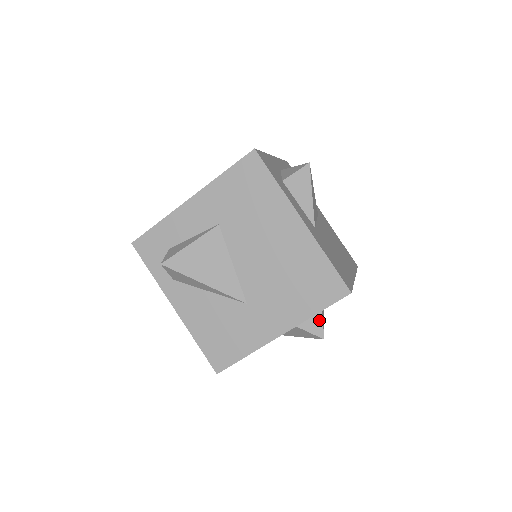
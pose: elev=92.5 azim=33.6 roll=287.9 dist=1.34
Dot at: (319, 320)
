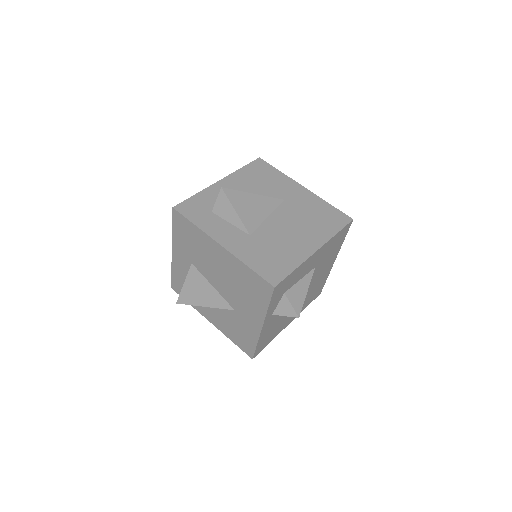
Dot at: (288, 304)
